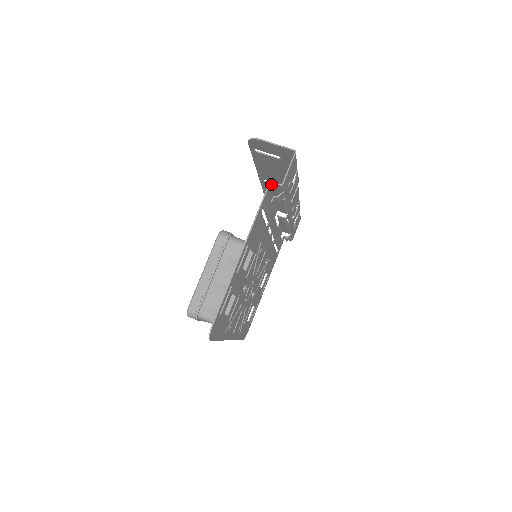
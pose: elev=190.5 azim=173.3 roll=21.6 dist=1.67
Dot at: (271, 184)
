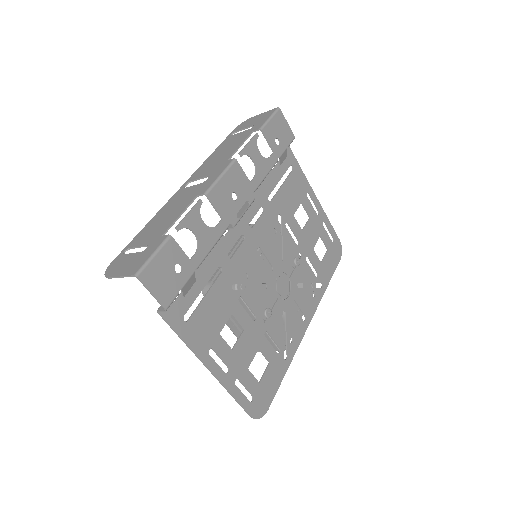
Dot at: (161, 306)
